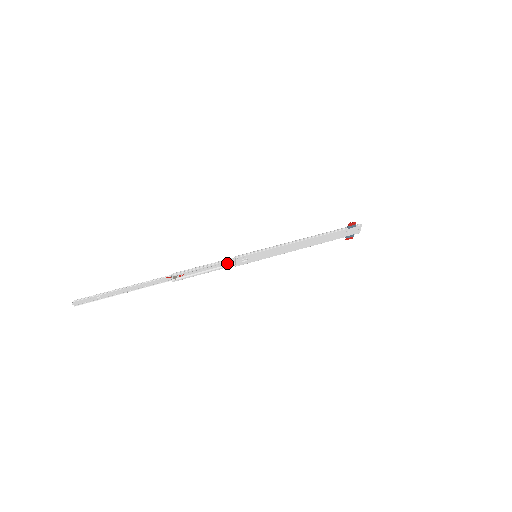
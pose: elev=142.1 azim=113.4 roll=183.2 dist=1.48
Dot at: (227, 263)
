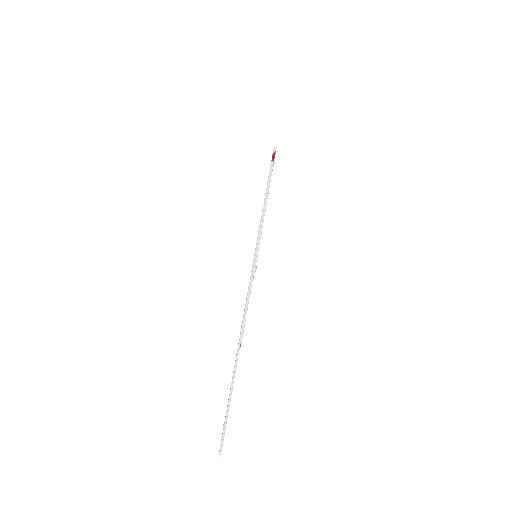
Dot at: (250, 286)
